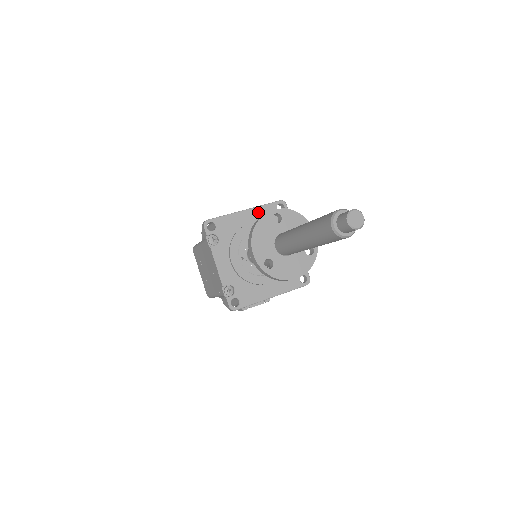
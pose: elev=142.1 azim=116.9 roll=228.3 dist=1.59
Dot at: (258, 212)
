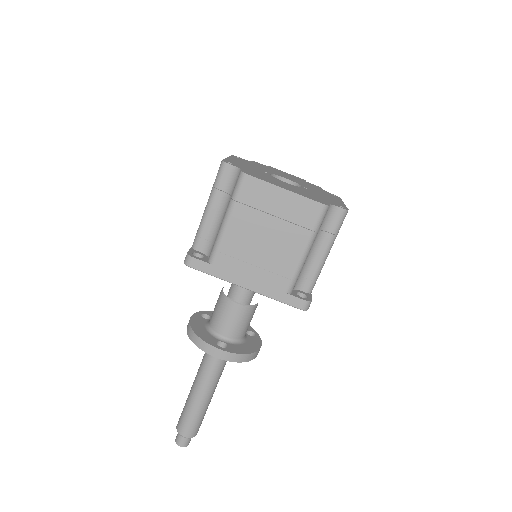
Dot at: occluded
